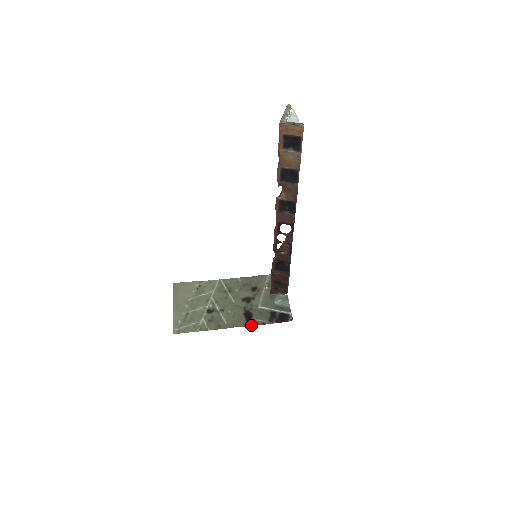
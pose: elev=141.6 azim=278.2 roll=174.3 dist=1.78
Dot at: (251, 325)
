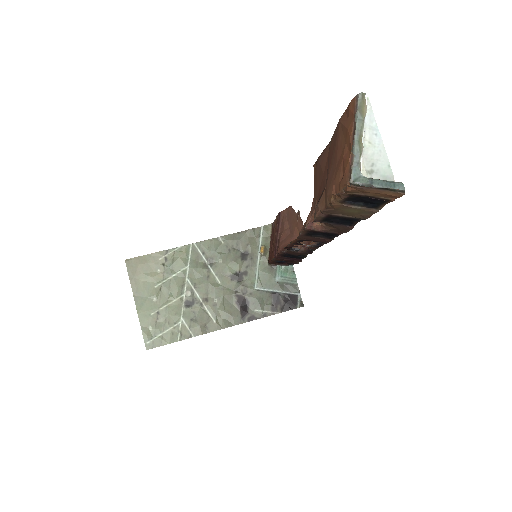
Dot at: (249, 320)
